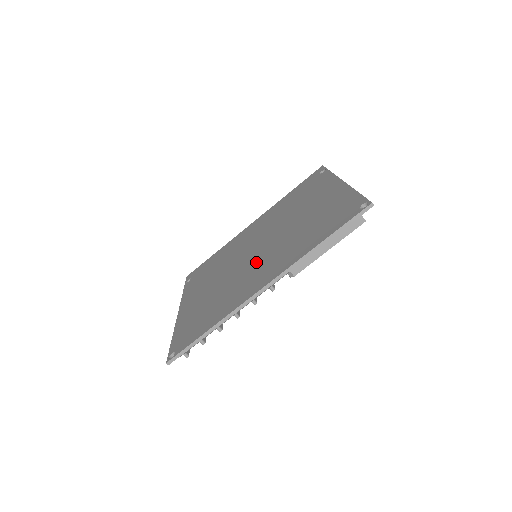
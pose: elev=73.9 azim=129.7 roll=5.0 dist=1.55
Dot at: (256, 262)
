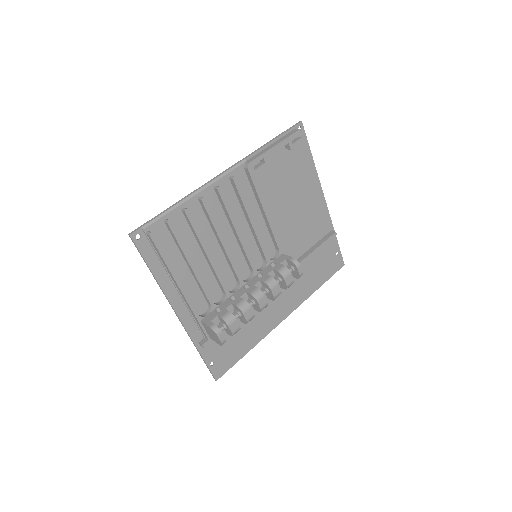
Dot at: (243, 227)
